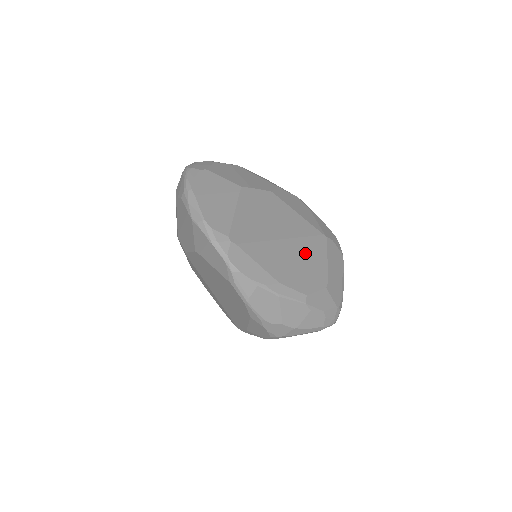
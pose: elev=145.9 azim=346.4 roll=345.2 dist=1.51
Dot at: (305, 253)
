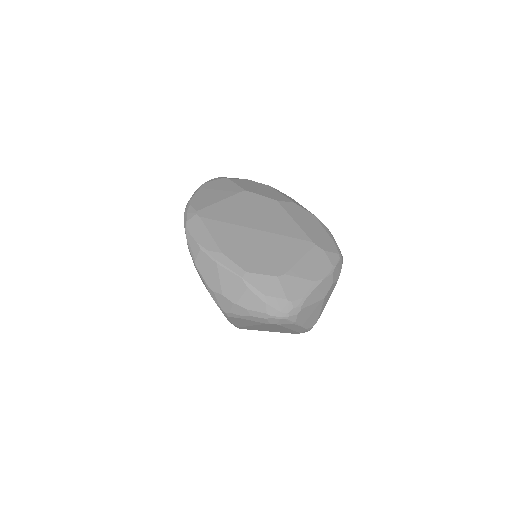
Dot at: (274, 246)
